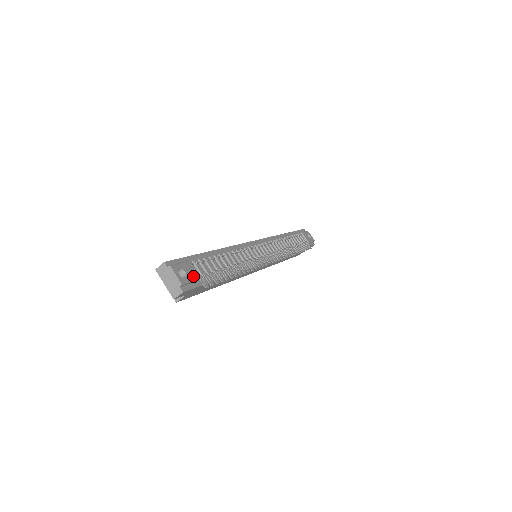
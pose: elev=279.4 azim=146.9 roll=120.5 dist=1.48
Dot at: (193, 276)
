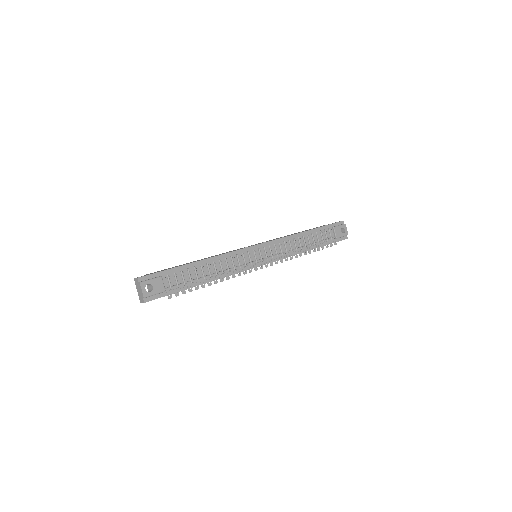
Dot at: (159, 290)
